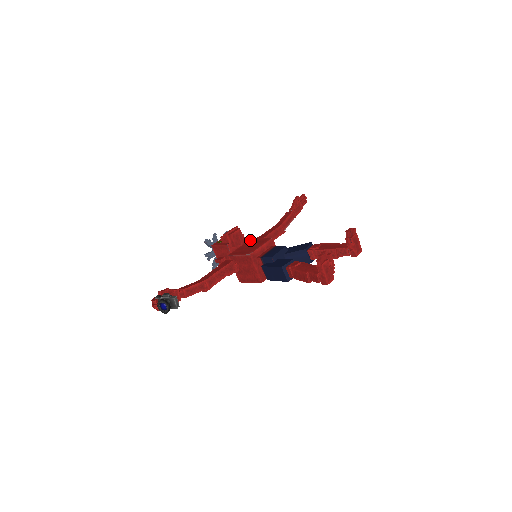
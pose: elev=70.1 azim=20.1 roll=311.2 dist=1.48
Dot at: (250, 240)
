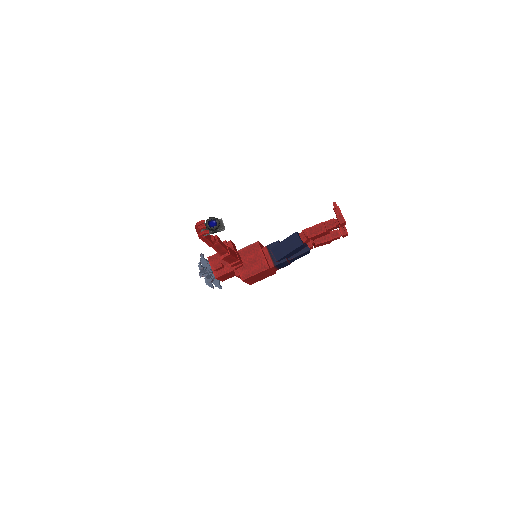
Dot at: occluded
